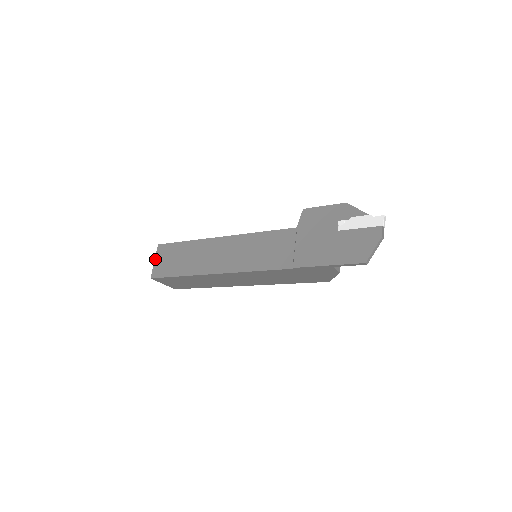
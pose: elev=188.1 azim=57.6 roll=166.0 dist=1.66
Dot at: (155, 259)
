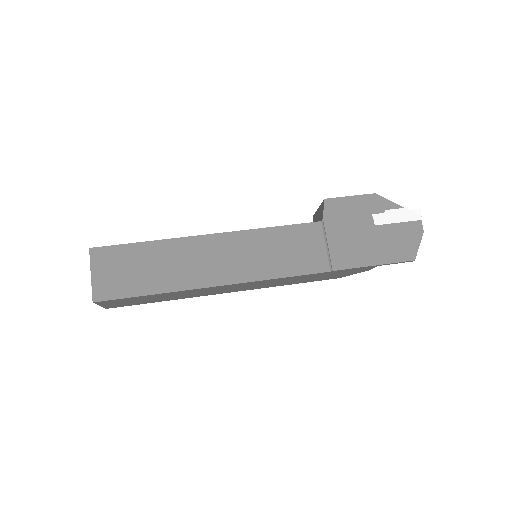
Dot at: (92, 271)
